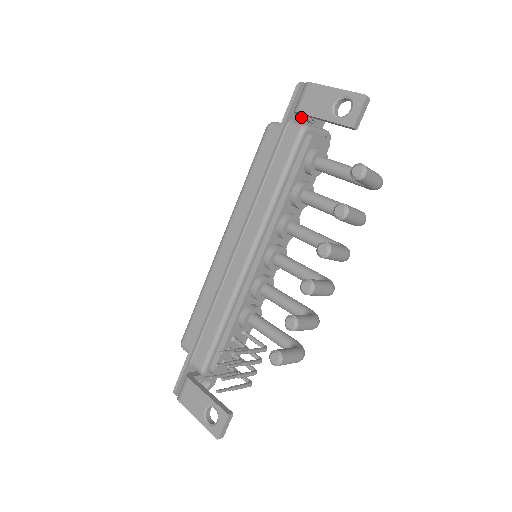
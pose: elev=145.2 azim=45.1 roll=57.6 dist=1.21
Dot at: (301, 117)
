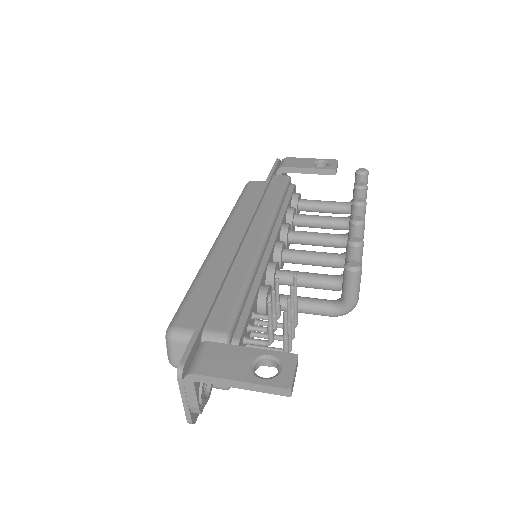
Dot at: occluded
